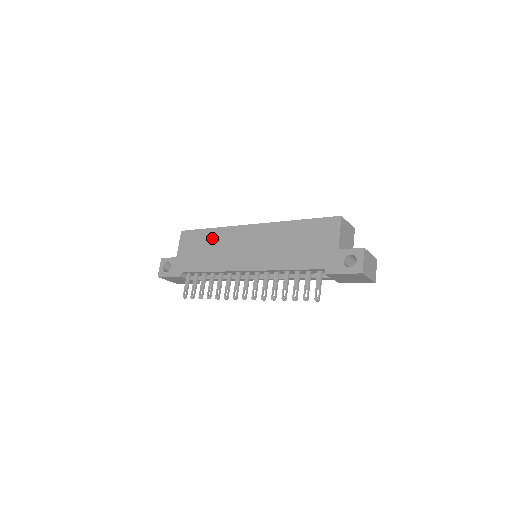
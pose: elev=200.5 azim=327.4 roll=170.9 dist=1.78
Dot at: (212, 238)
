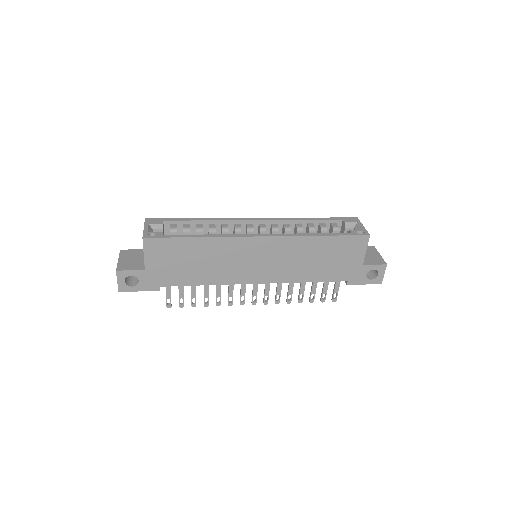
Dot at: (202, 250)
